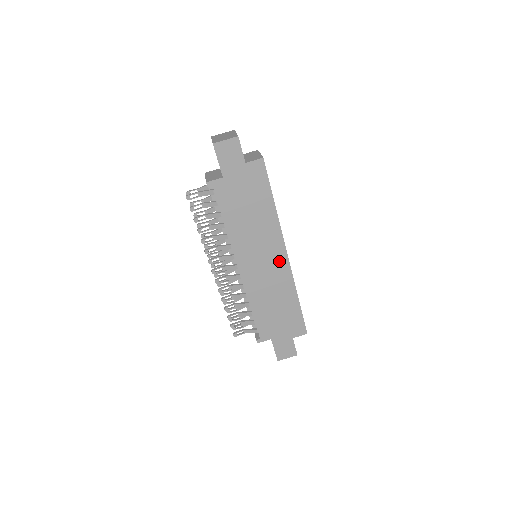
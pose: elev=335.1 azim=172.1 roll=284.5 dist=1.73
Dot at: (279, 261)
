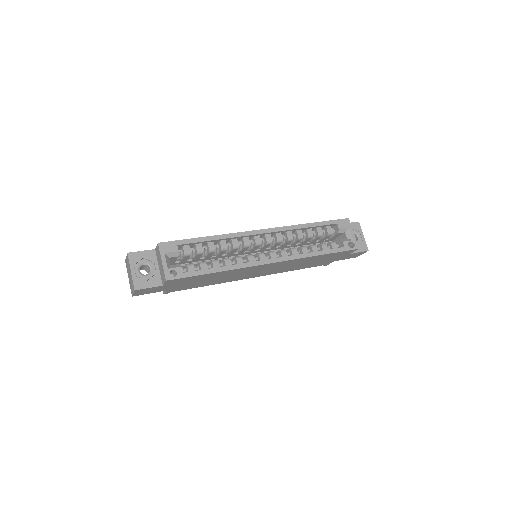
Dot at: (272, 265)
